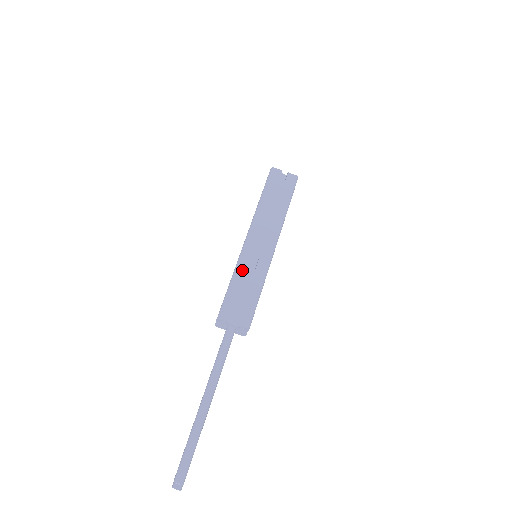
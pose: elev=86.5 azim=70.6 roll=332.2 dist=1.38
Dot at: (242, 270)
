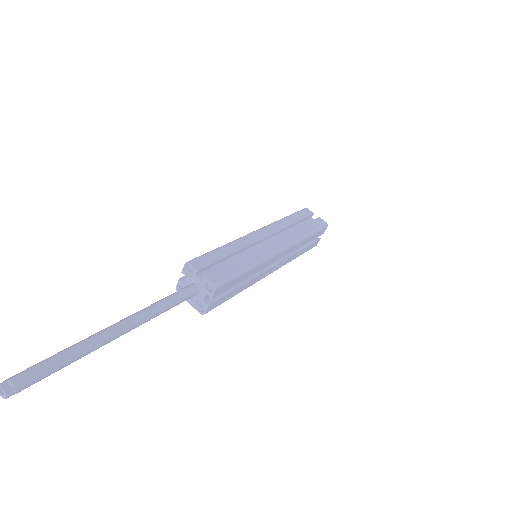
Dot at: (237, 245)
